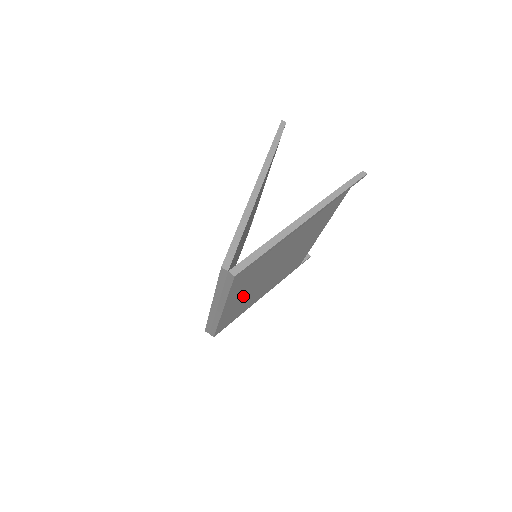
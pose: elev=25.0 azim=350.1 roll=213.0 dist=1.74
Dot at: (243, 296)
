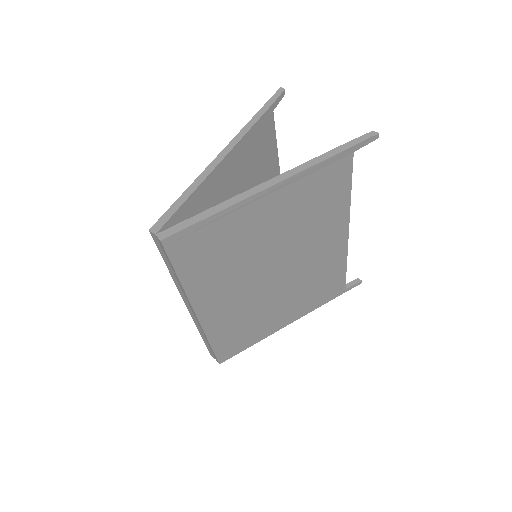
Dot at: (229, 300)
